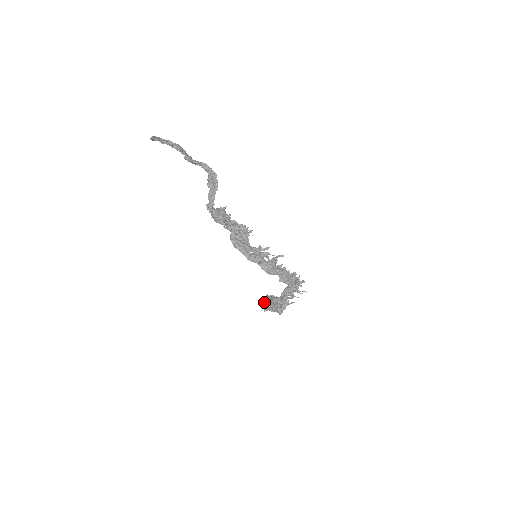
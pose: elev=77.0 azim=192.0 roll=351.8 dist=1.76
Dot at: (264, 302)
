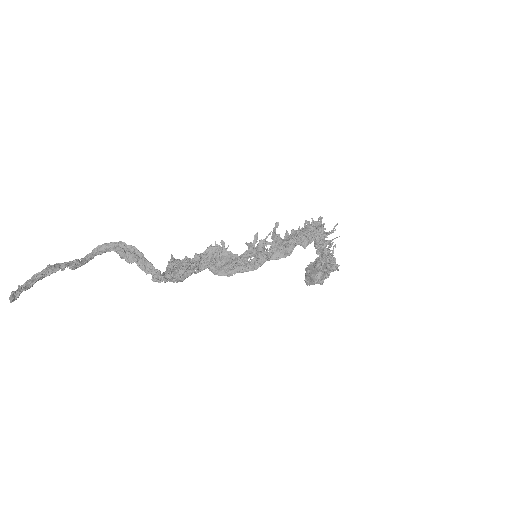
Dot at: (312, 279)
